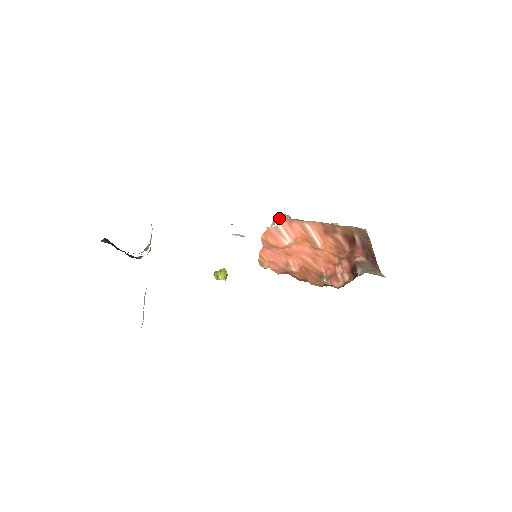
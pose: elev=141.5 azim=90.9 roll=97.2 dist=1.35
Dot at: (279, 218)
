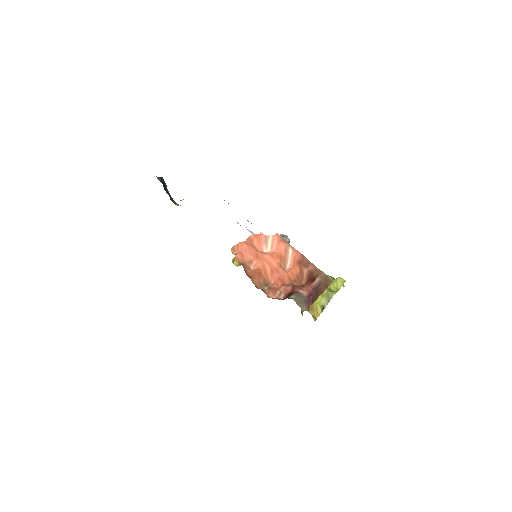
Dot at: occluded
